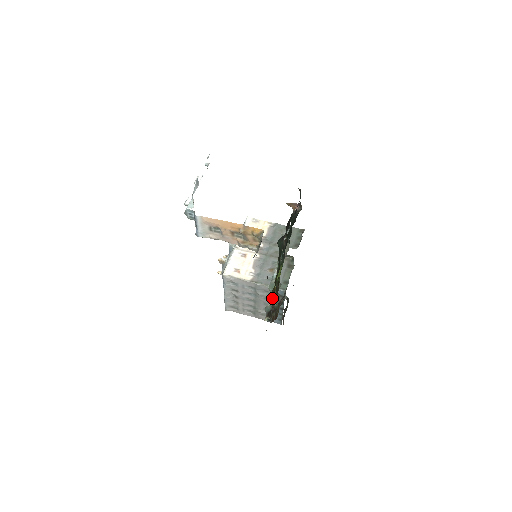
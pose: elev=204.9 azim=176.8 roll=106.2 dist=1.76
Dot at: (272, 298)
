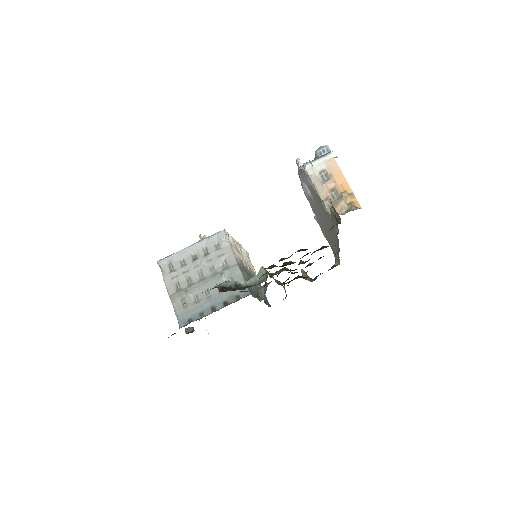
Dot at: (298, 251)
